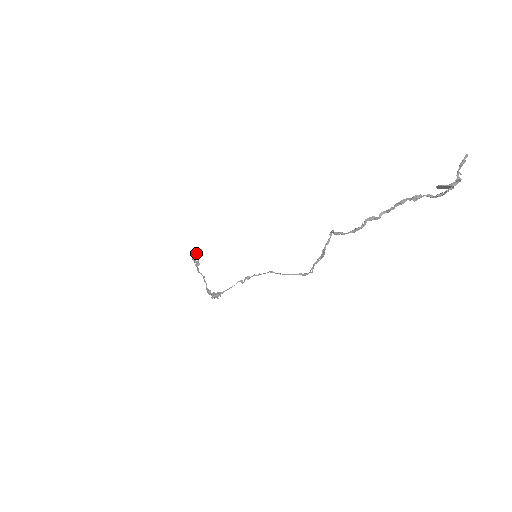
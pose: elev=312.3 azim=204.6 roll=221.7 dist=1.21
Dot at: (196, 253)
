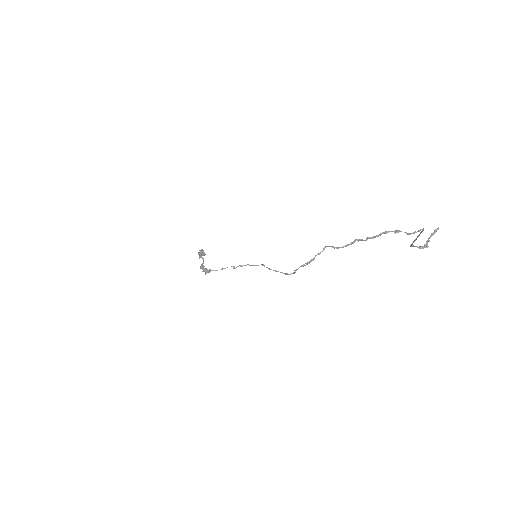
Dot at: occluded
